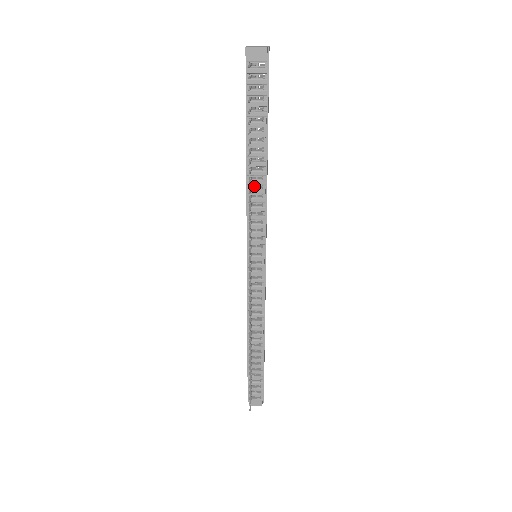
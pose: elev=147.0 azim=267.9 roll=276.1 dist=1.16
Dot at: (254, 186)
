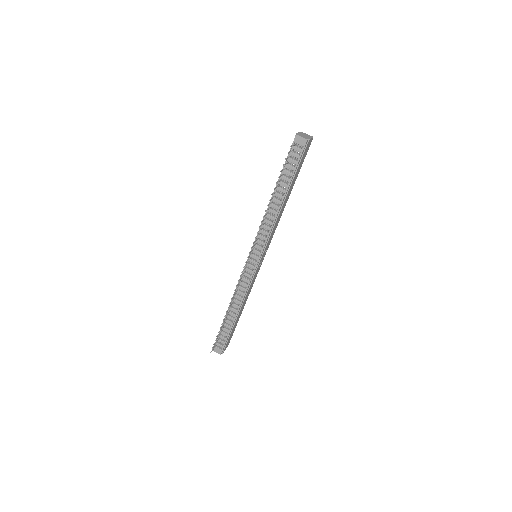
Dot at: (271, 213)
